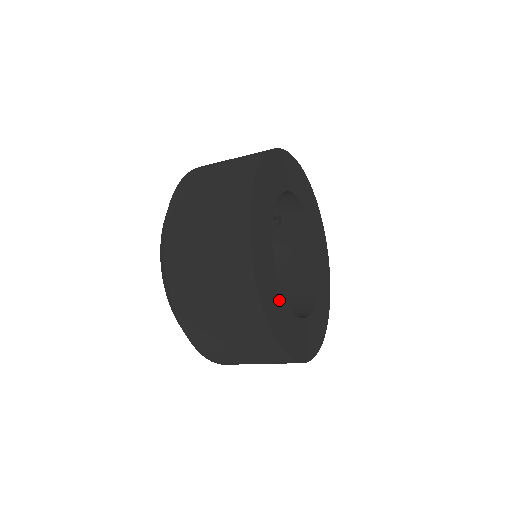
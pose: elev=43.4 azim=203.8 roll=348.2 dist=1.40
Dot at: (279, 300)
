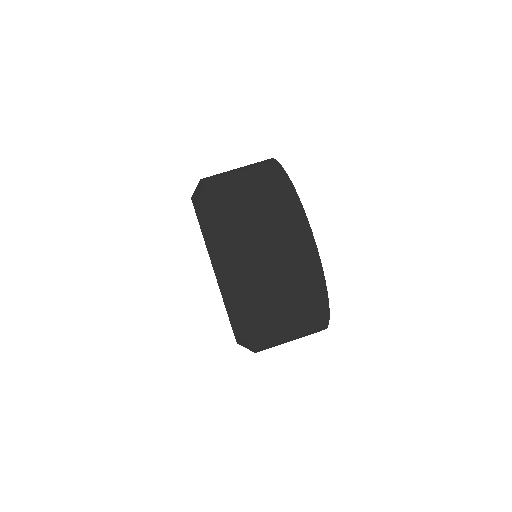
Dot at: occluded
